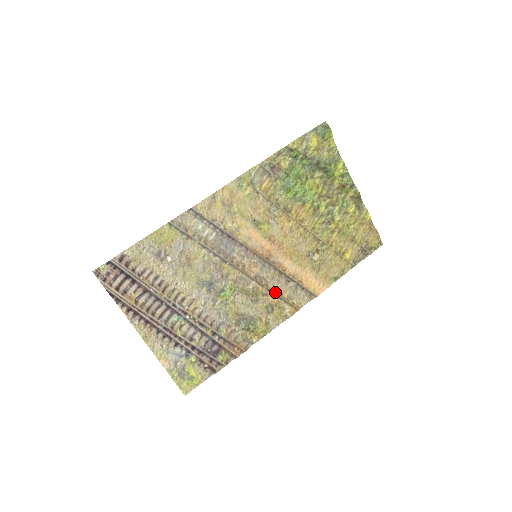
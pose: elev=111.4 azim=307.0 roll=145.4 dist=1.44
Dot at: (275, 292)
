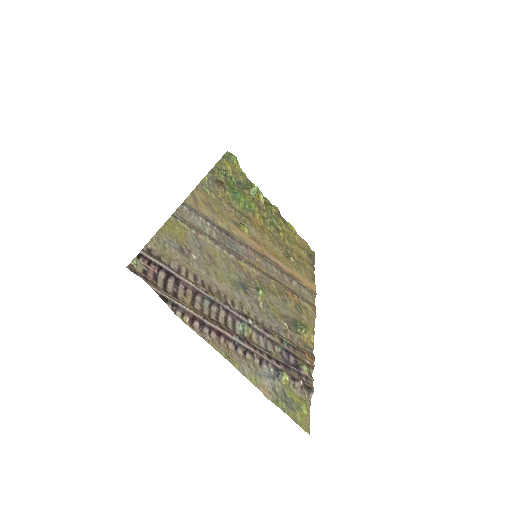
Dot at: (291, 291)
